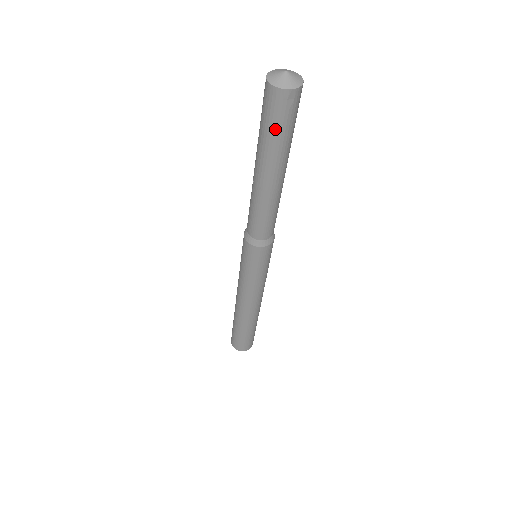
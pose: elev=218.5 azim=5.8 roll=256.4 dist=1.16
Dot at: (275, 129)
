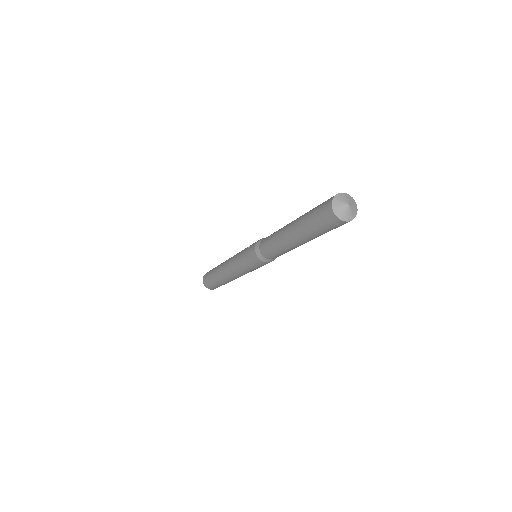
Dot at: (317, 226)
